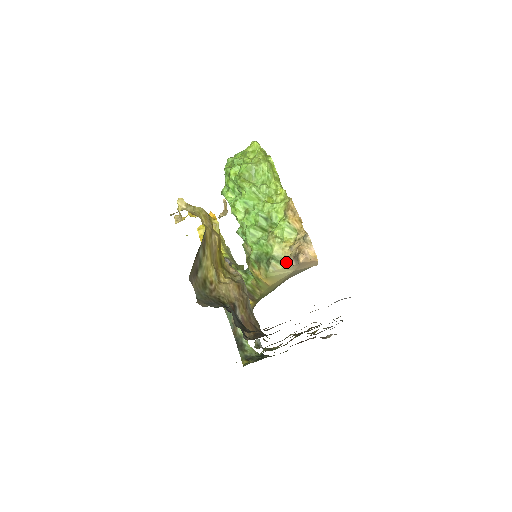
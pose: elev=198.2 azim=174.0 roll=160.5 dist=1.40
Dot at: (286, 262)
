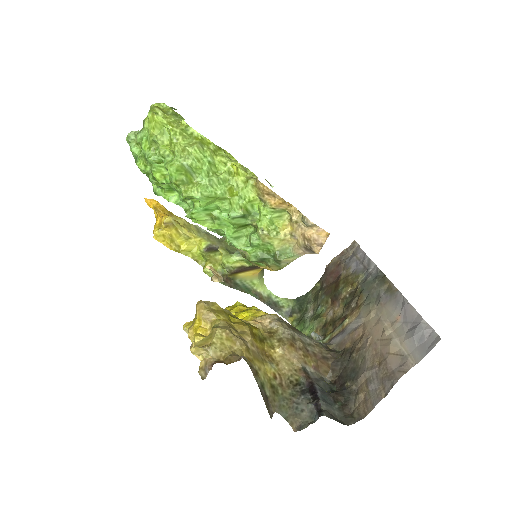
Dot at: (298, 254)
